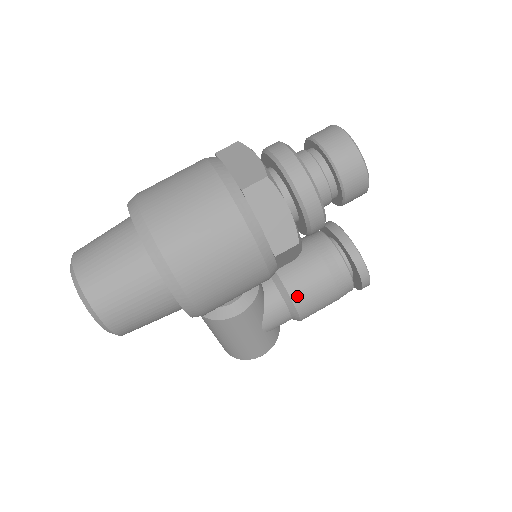
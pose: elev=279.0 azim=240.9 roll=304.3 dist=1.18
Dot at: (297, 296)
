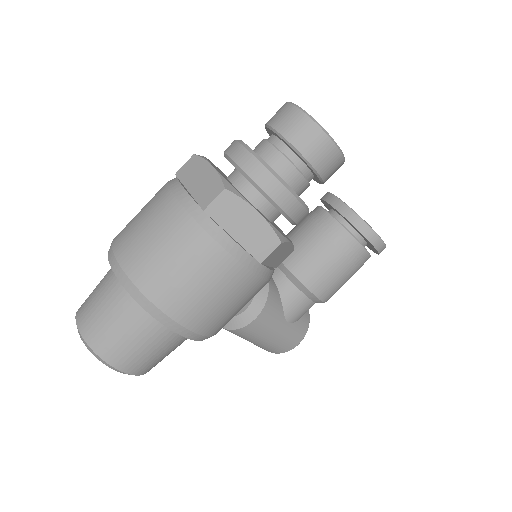
Dot at: (311, 282)
